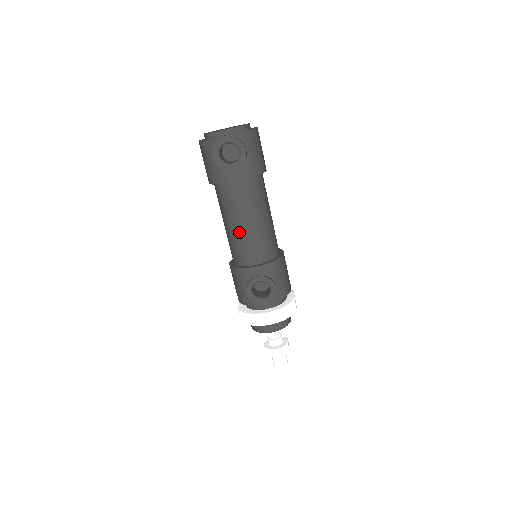
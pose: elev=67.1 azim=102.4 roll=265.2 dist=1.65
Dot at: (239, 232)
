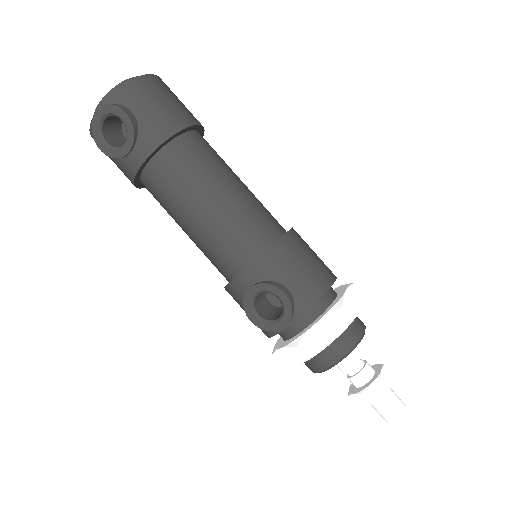
Dot at: (195, 234)
